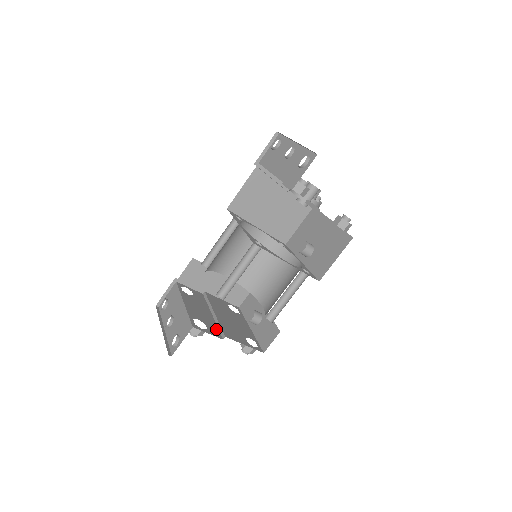
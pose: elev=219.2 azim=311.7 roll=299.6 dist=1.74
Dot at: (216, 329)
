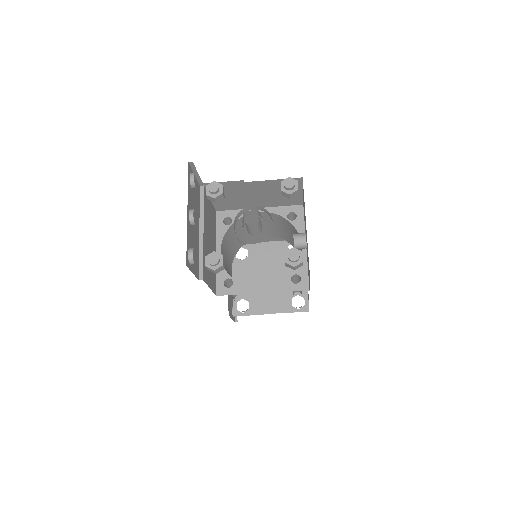
Dot at: (260, 302)
